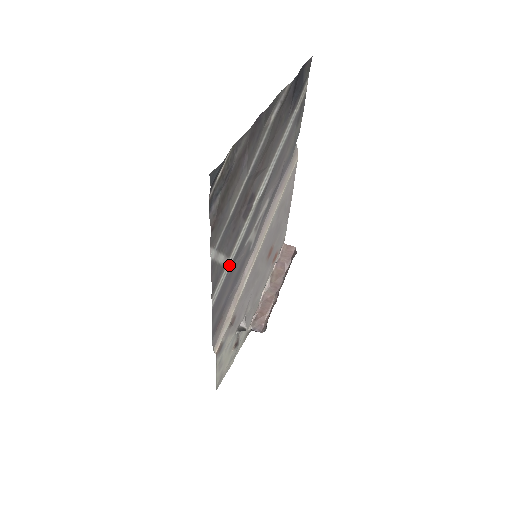
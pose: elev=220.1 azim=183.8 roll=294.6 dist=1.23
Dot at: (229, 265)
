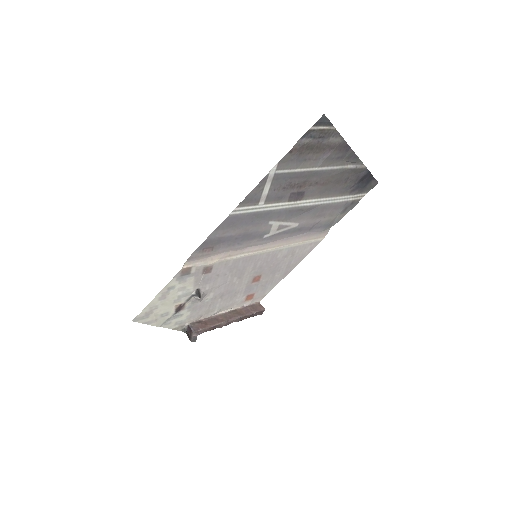
Dot at: (259, 209)
